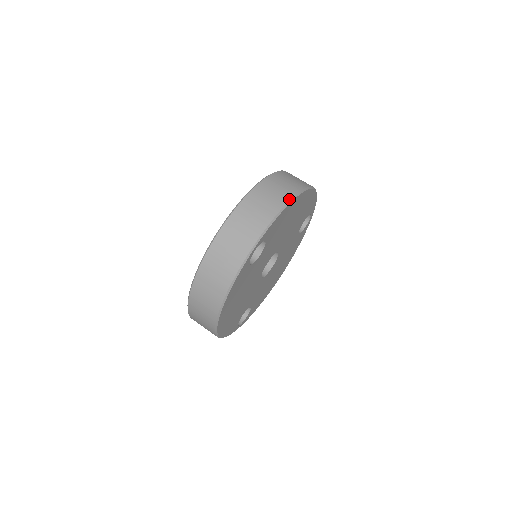
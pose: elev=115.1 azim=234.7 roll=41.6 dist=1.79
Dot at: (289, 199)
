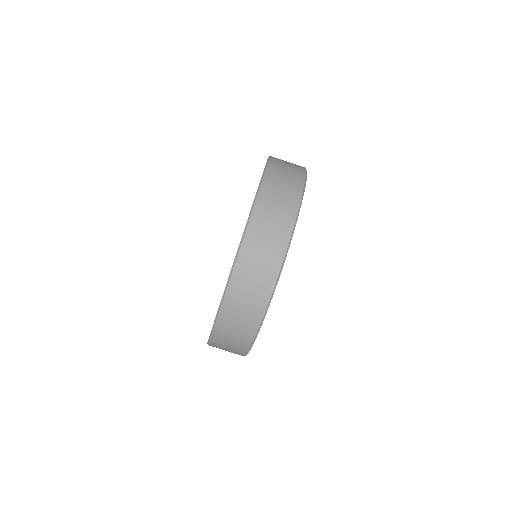
Dot at: (294, 220)
